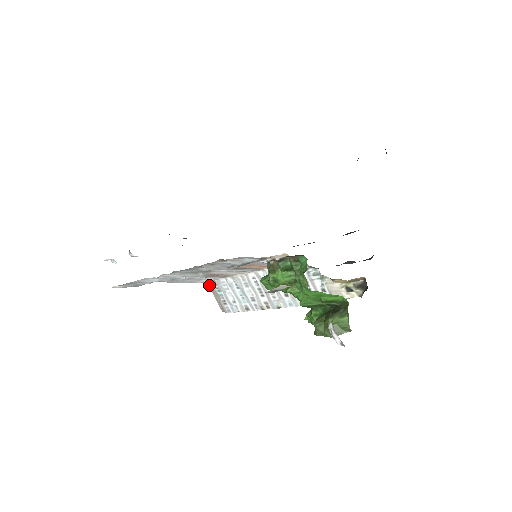
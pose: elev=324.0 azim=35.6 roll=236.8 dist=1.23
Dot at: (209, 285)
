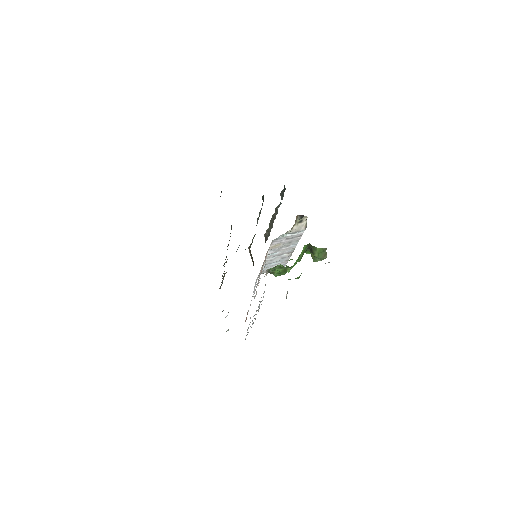
Dot at: occluded
